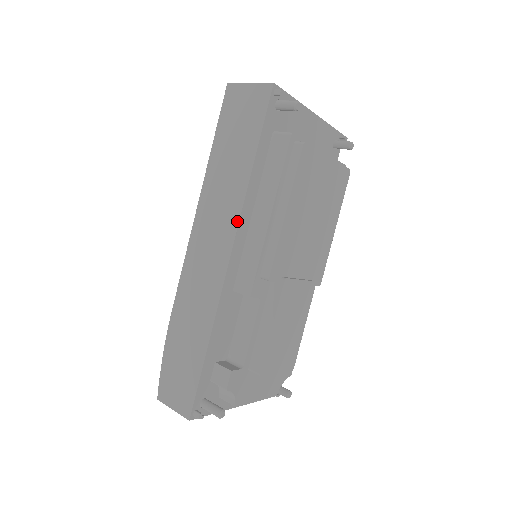
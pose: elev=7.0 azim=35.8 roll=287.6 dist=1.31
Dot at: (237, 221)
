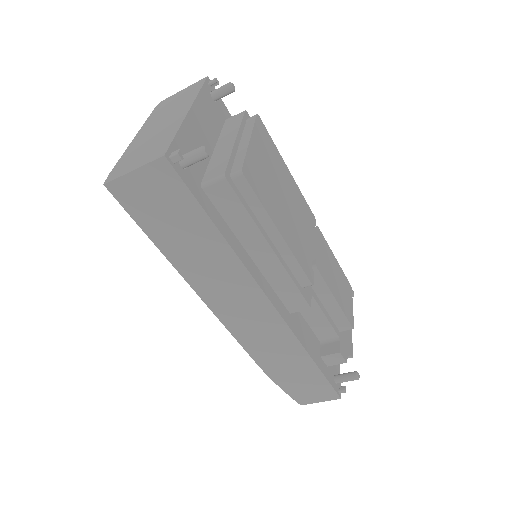
Dot at: (252, 281)
